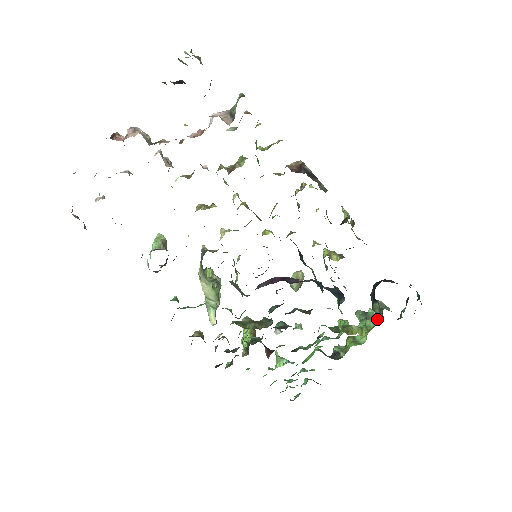
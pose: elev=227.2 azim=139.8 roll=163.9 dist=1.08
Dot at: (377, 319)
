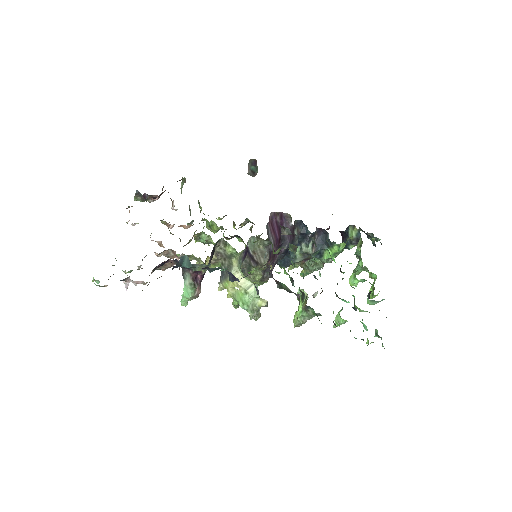
Dot at: (359, 238)
